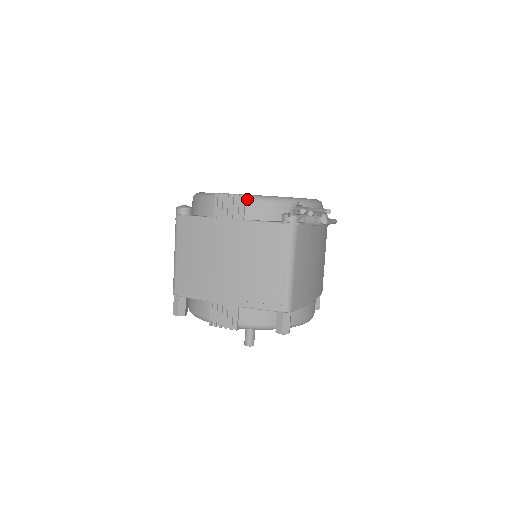
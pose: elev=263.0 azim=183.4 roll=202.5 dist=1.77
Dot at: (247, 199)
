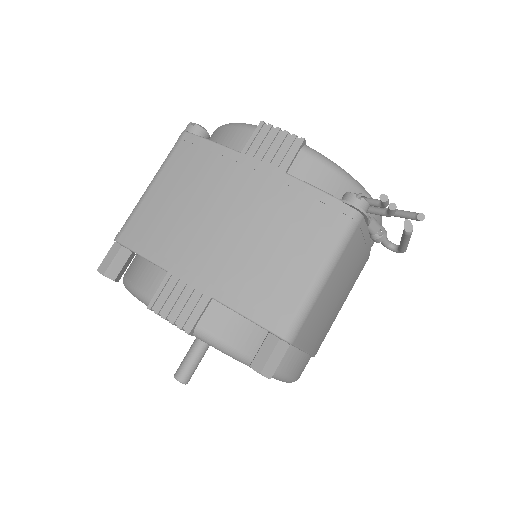
Dot at: (304, 148)
